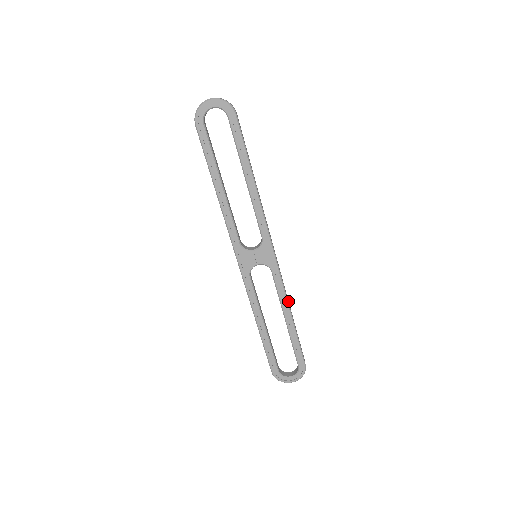
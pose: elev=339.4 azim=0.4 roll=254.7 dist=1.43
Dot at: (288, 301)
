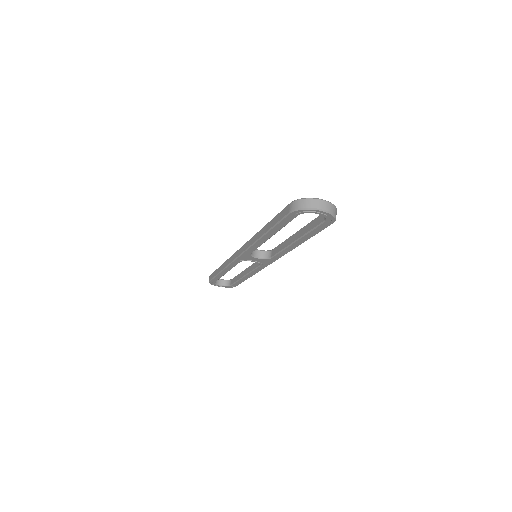
Dot at: occluded
